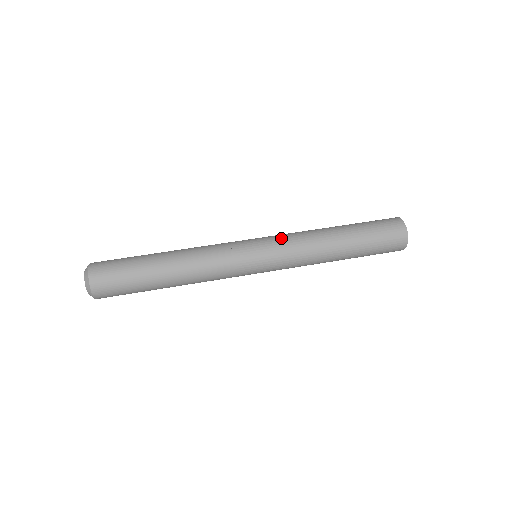
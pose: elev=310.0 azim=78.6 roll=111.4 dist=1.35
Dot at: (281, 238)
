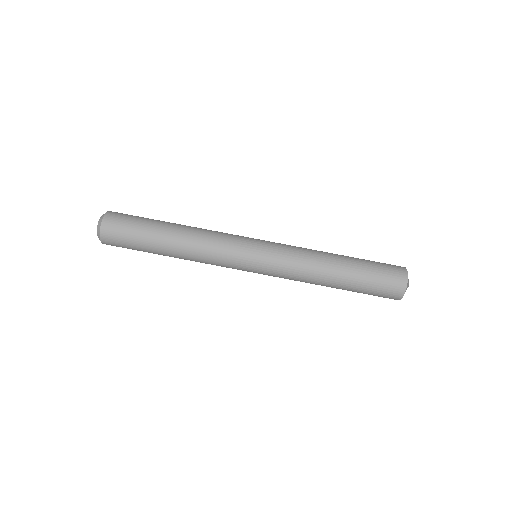
Dot at: (281, 262)
